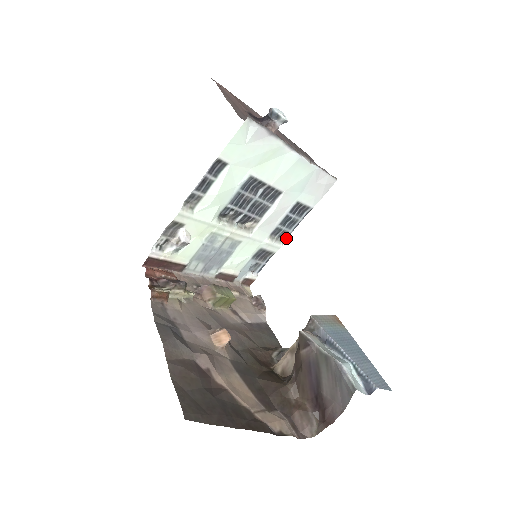
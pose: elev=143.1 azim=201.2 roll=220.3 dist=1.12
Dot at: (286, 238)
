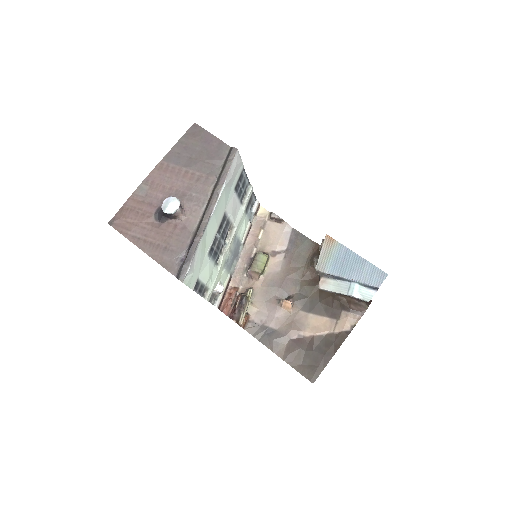
Dot at: (249, 182)
